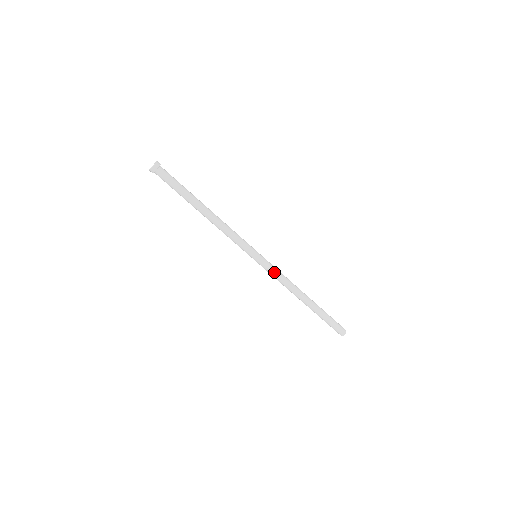
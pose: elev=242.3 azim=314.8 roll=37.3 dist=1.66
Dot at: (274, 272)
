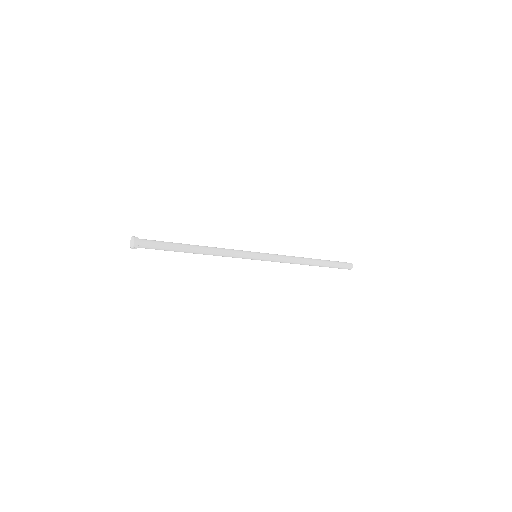
Dot at: (276, 261)
